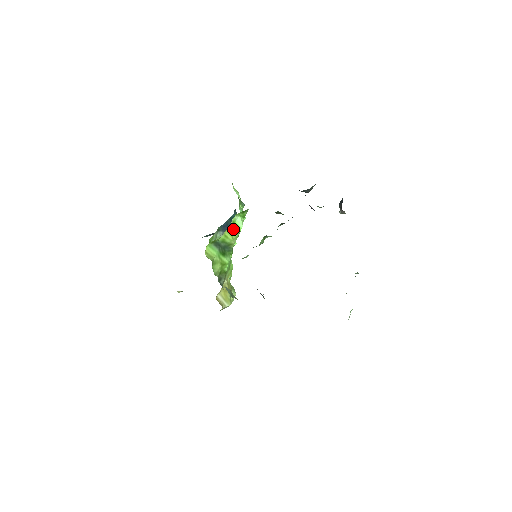
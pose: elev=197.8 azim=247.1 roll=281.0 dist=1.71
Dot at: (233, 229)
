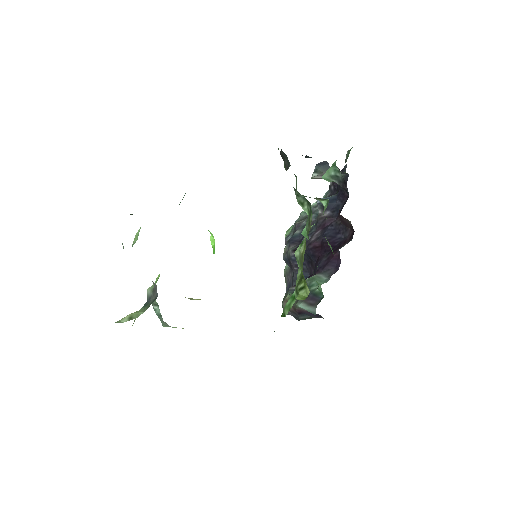
Dot at: occluded
